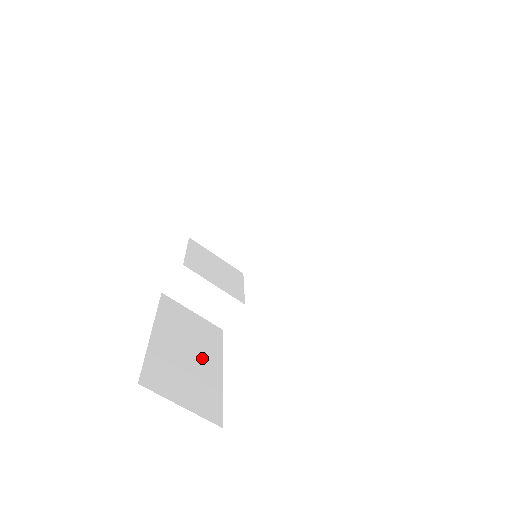
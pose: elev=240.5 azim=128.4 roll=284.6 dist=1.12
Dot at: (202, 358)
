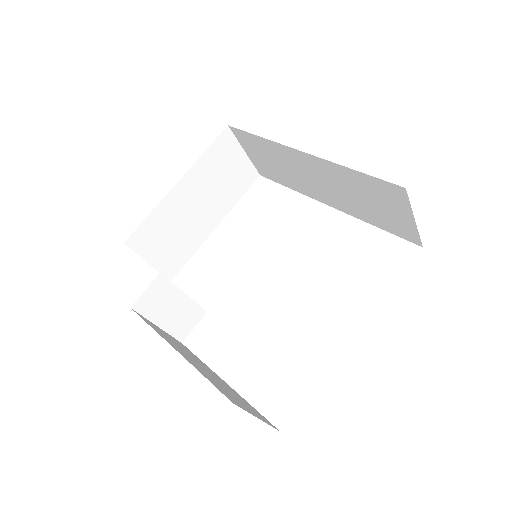
Dot at: (210, 372)
